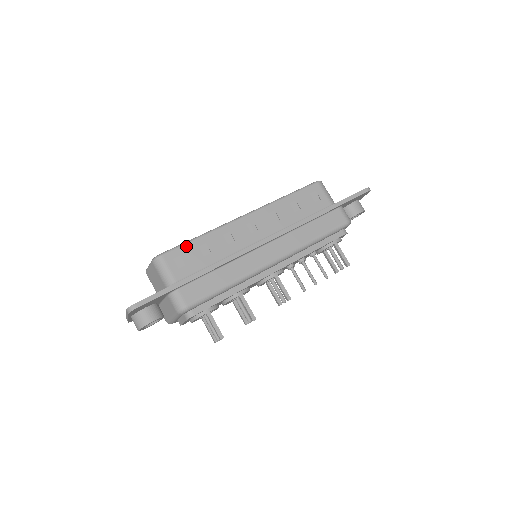
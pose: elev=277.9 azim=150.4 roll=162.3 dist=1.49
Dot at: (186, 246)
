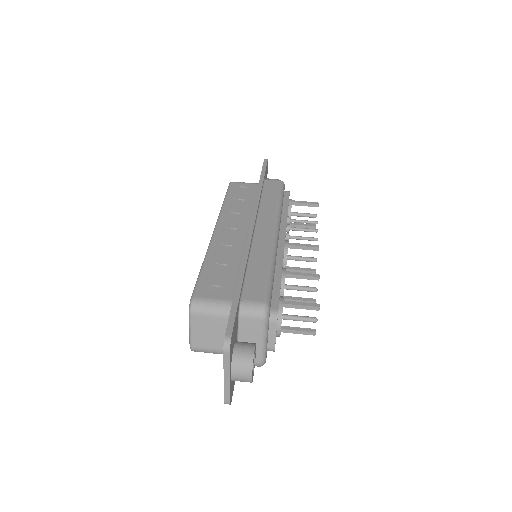
Dot at: (203, 277)
